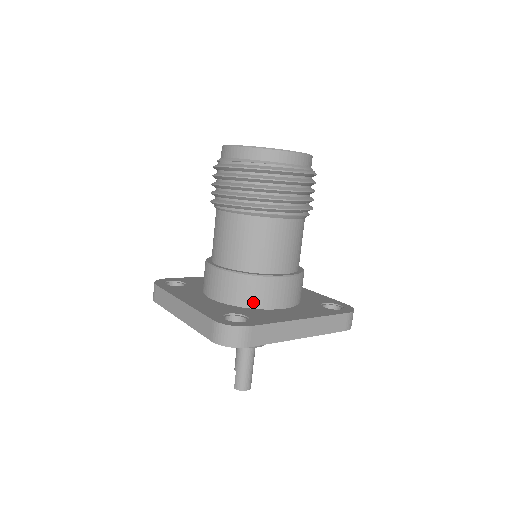
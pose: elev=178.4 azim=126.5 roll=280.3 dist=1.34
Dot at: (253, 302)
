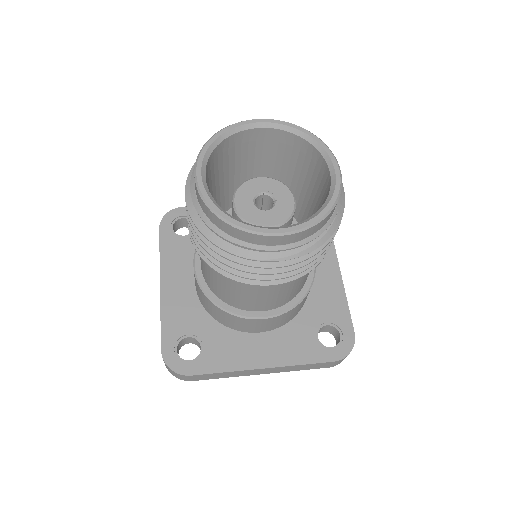
Dot at: (224, 322)
